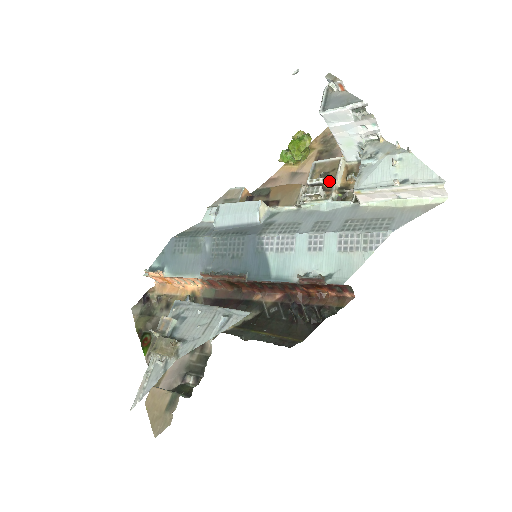
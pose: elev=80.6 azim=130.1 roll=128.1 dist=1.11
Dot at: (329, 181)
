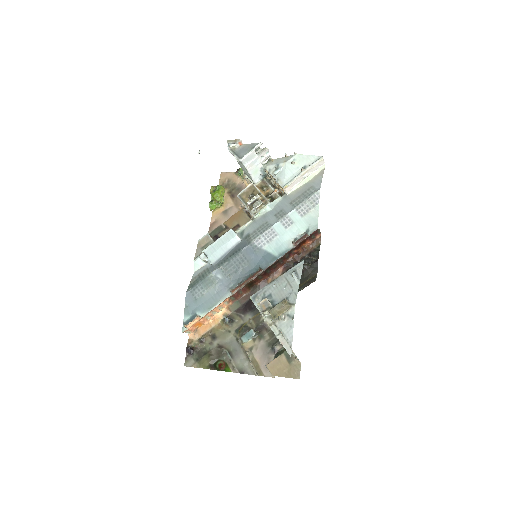
Dot at: (259, 196)
